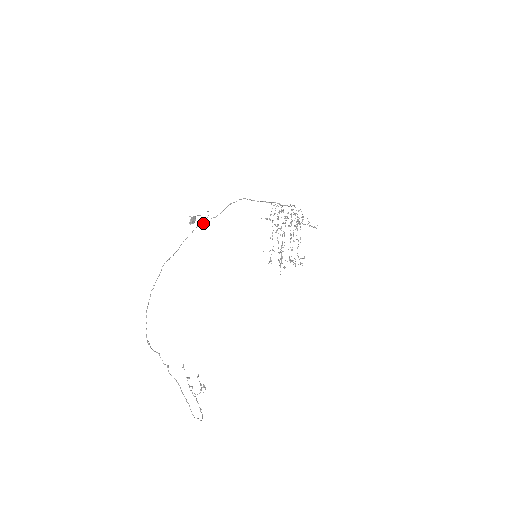
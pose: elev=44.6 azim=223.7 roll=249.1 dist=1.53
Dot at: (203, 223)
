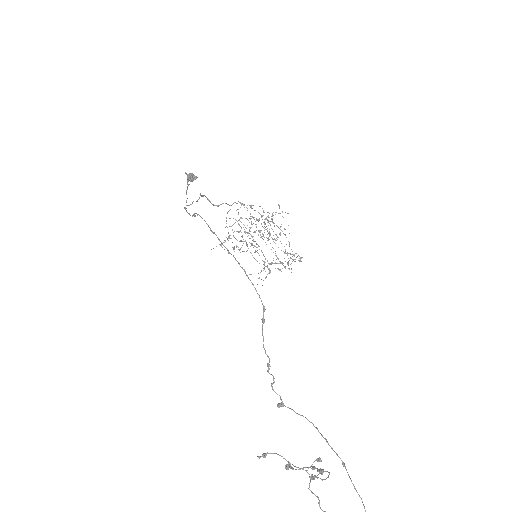
Dot at: (188, 205)
